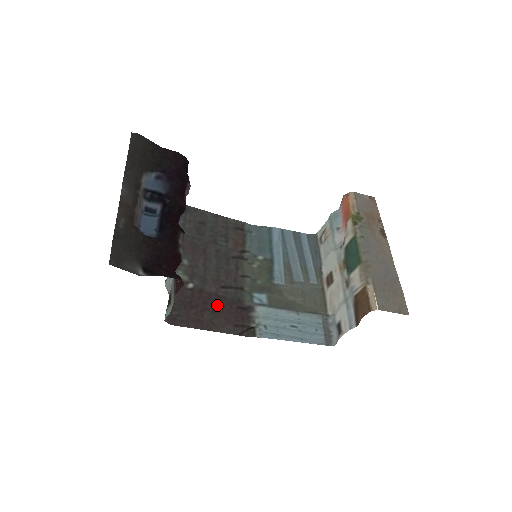
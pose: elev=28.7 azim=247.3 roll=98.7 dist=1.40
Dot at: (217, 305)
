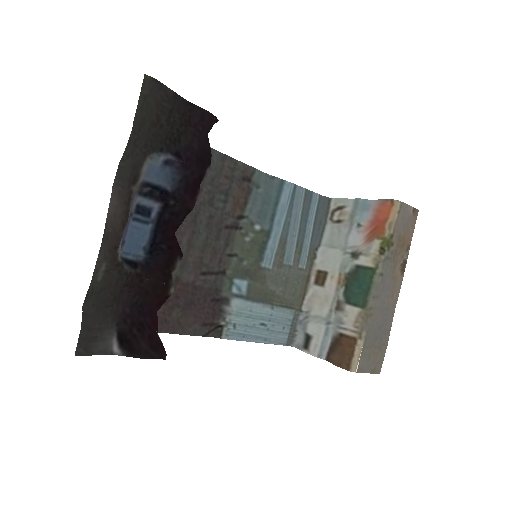
Dot at: (190, 299)
